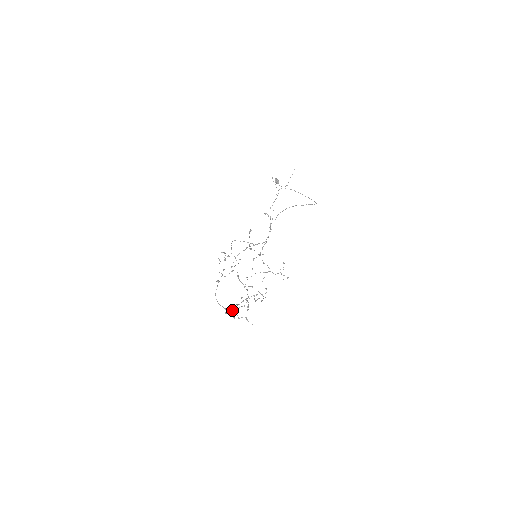
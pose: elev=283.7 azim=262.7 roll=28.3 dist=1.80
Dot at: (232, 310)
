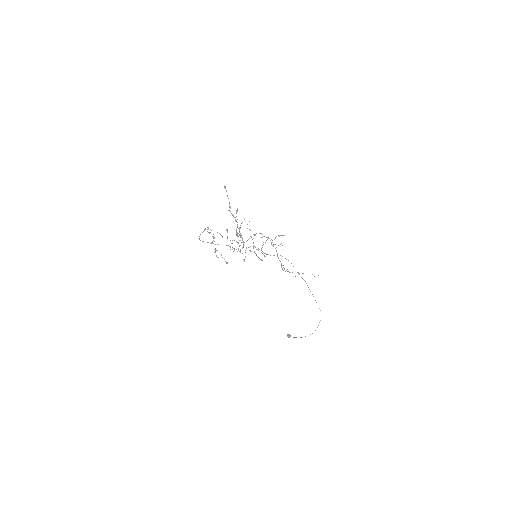
Dot at: (210, 229)
